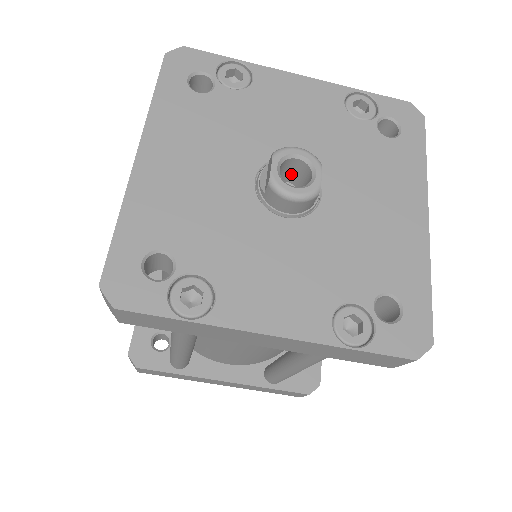
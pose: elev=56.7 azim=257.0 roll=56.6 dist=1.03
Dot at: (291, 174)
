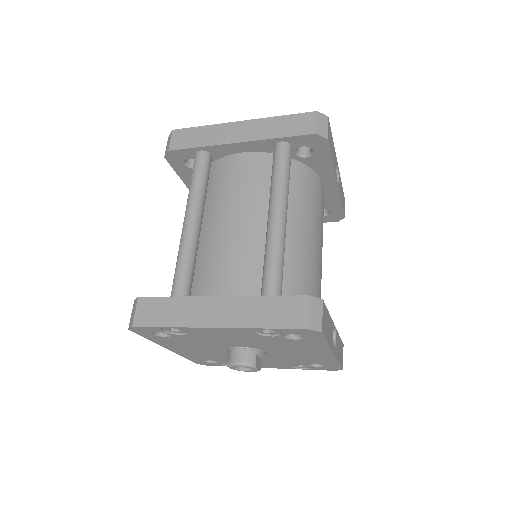
Dot at: occluded
